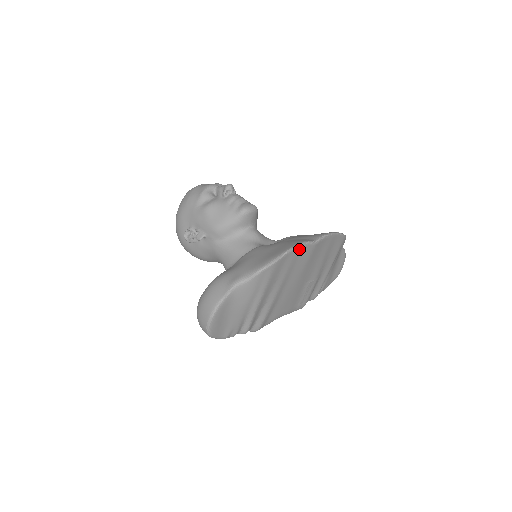
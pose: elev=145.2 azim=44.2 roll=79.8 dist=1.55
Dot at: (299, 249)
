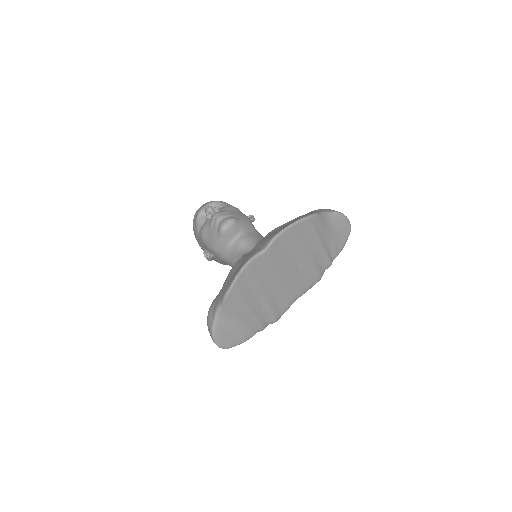
Dot at: (250, 265)
